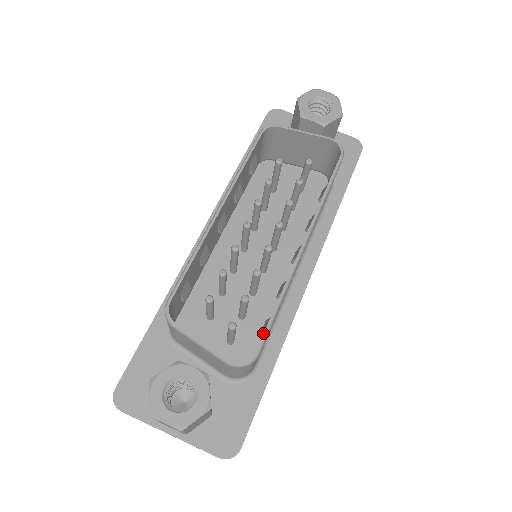
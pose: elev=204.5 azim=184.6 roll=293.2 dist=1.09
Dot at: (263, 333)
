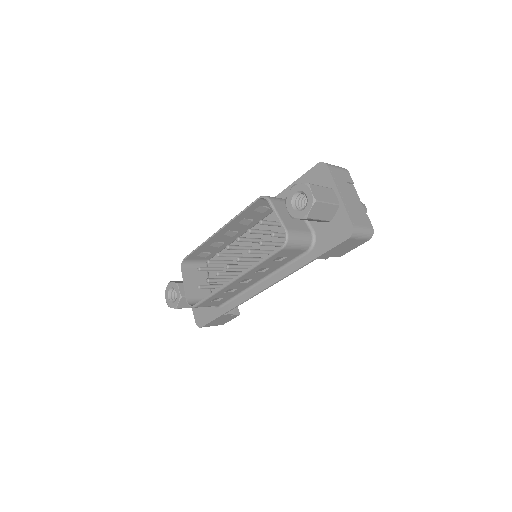
Dot at: occluded
